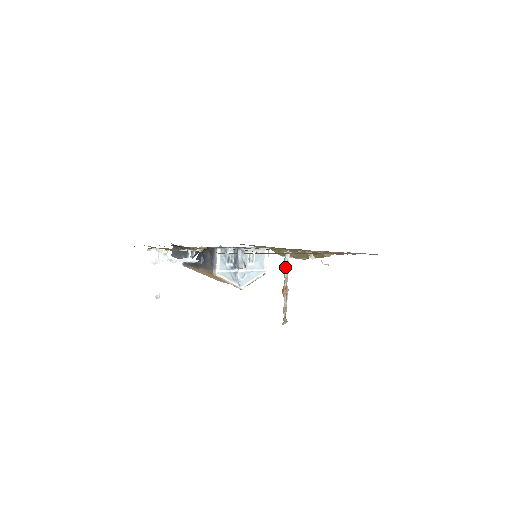
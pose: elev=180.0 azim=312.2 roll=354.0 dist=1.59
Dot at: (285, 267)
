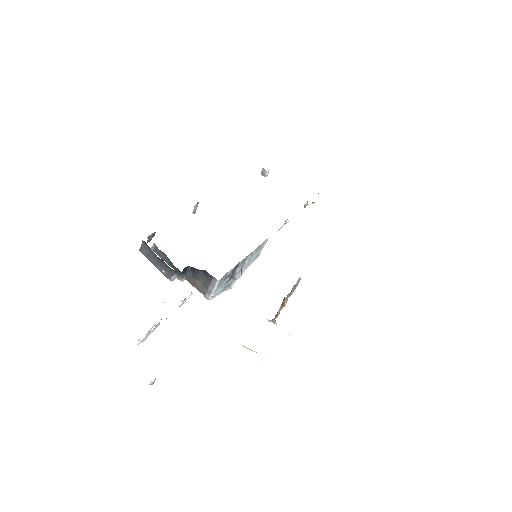
Dot at: (294, 288)
